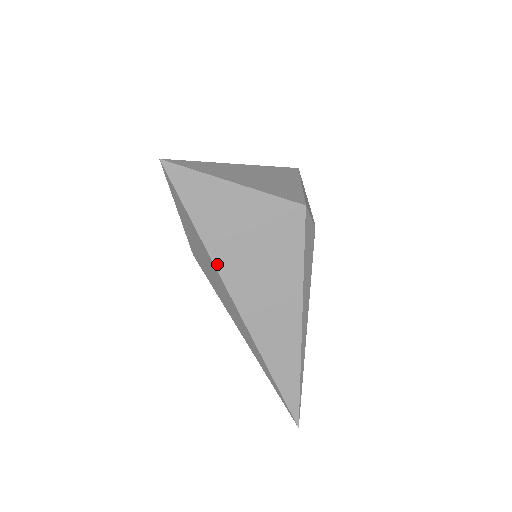
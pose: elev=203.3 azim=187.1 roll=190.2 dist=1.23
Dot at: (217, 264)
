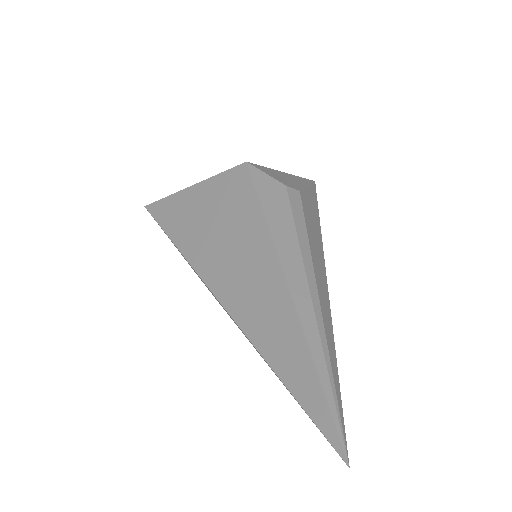
Dot at: (192, 262)
